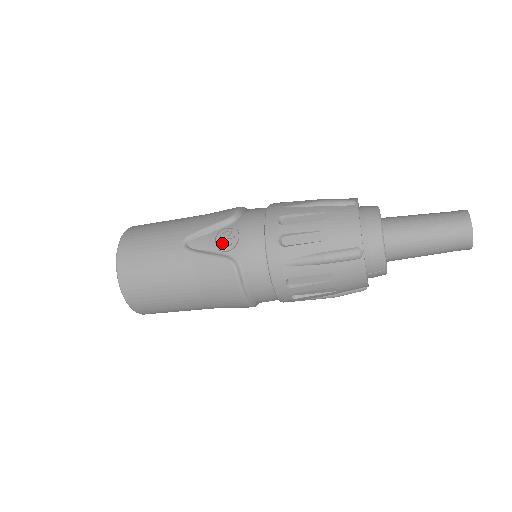
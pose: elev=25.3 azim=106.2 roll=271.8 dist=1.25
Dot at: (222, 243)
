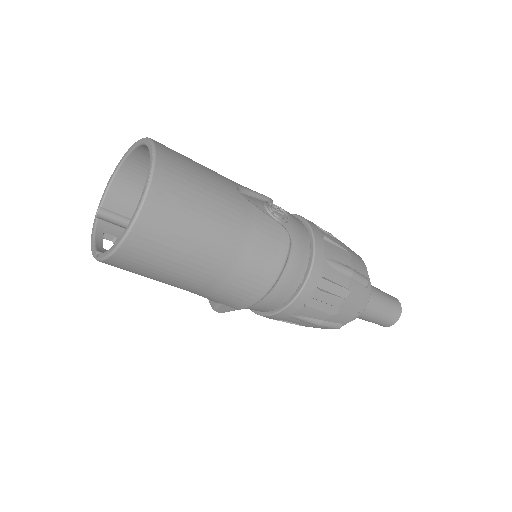
Dot at: (276, 212)
